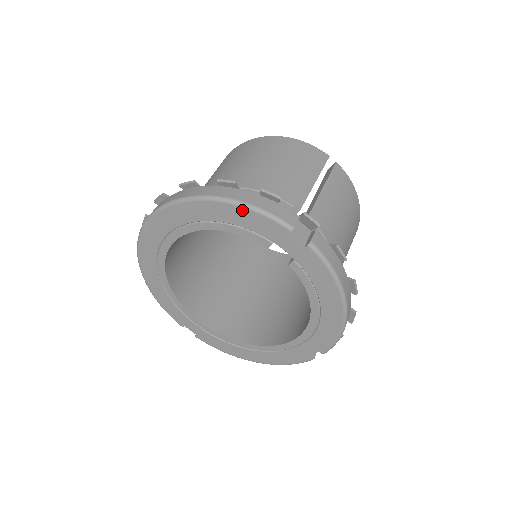
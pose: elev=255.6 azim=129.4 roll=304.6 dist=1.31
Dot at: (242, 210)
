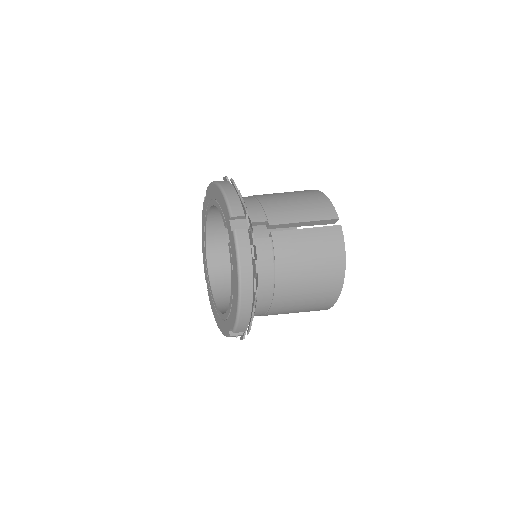
Dot at: (222, 196)
